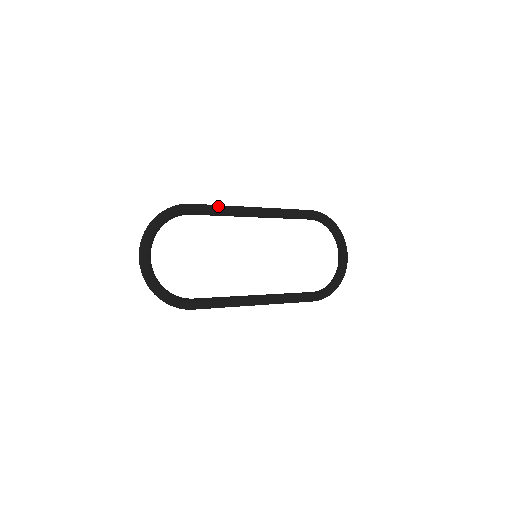
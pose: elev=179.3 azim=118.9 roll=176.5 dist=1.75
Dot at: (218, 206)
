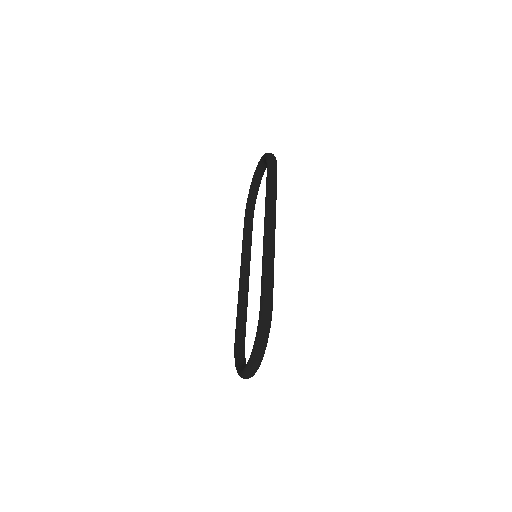
Dot at: (273, 273)
